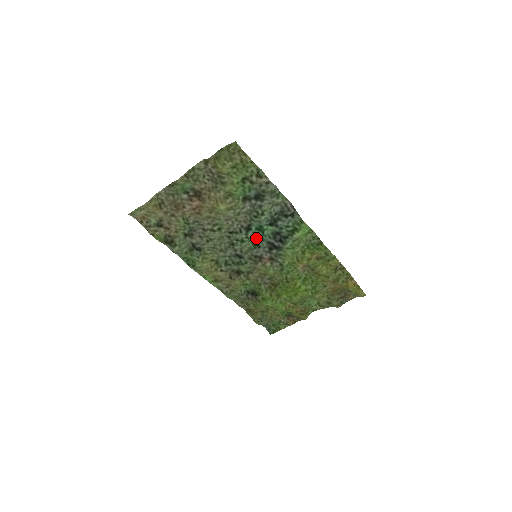
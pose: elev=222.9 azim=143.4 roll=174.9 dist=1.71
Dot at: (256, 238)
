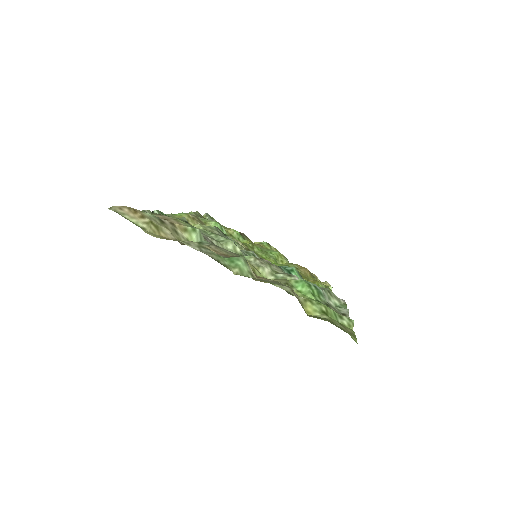
Dot at: occluded
